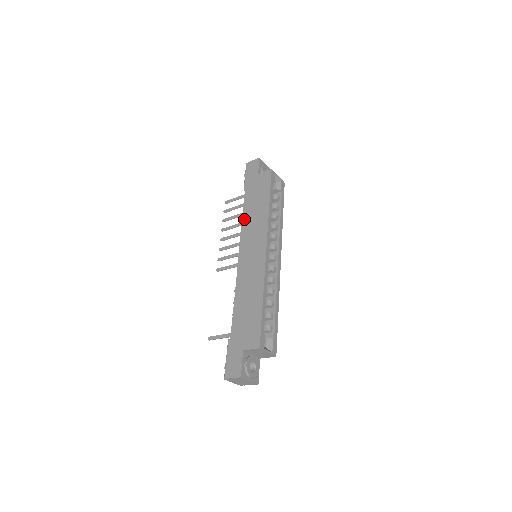
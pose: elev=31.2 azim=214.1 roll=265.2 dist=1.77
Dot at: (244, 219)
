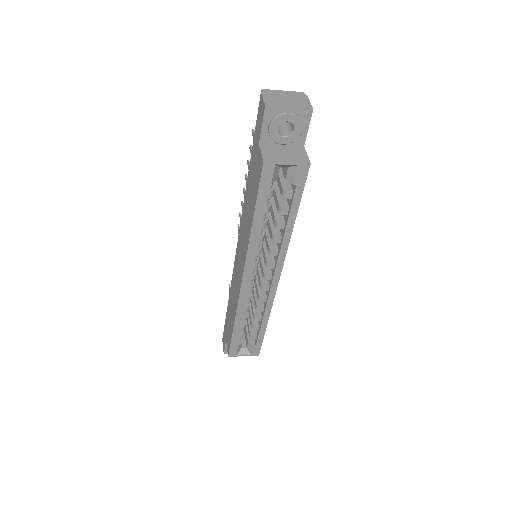
Dot at: (243, 204)
